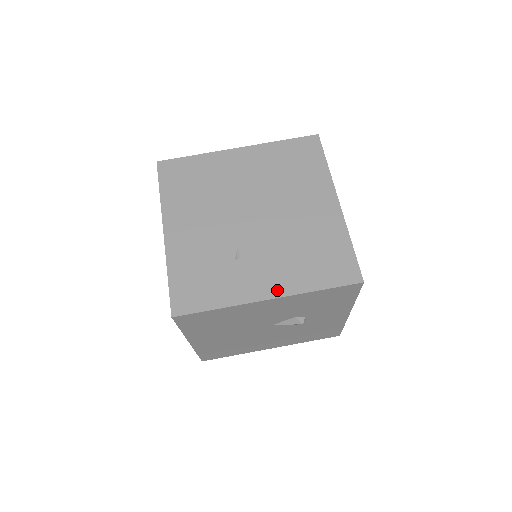
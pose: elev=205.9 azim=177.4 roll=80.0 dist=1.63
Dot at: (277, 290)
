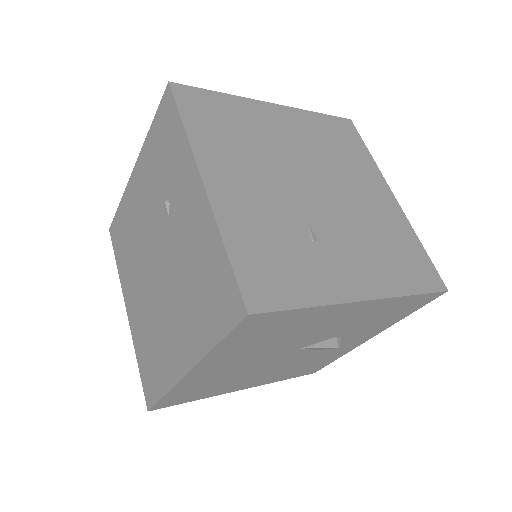
Dot at: (371, 289)
